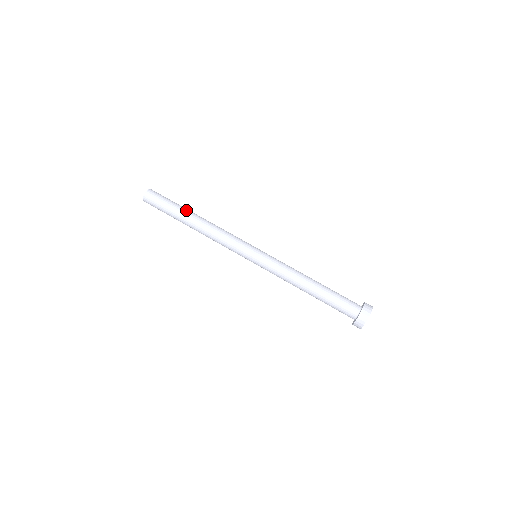
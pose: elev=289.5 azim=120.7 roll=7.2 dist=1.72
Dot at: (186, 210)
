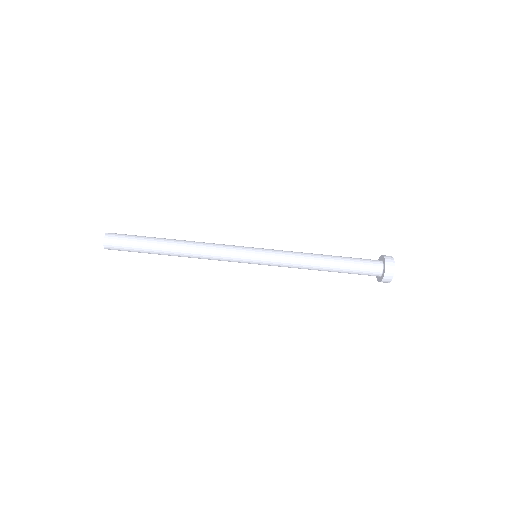
Dot at: (159, 242)
